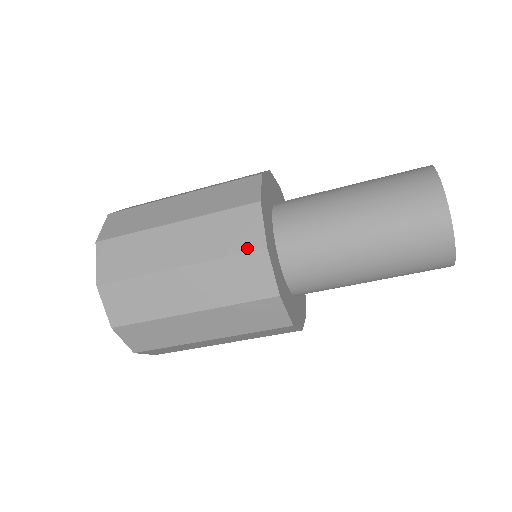
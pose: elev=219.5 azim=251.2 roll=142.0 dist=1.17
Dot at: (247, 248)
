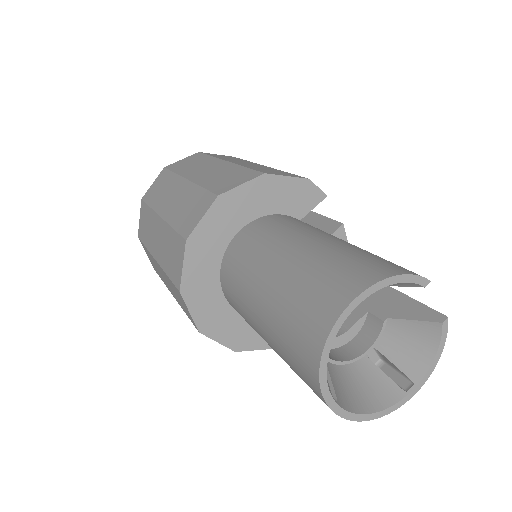
Dot at: (191, 320)
